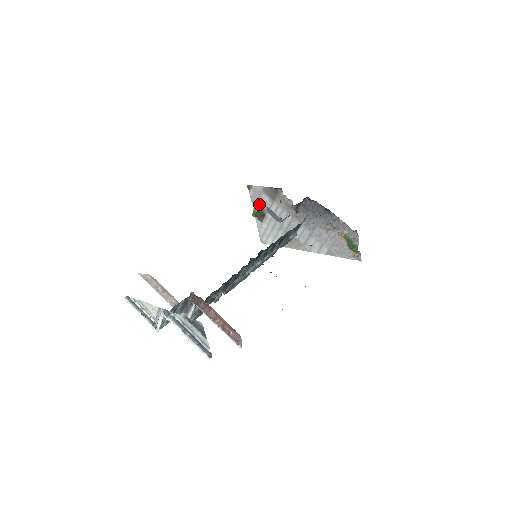
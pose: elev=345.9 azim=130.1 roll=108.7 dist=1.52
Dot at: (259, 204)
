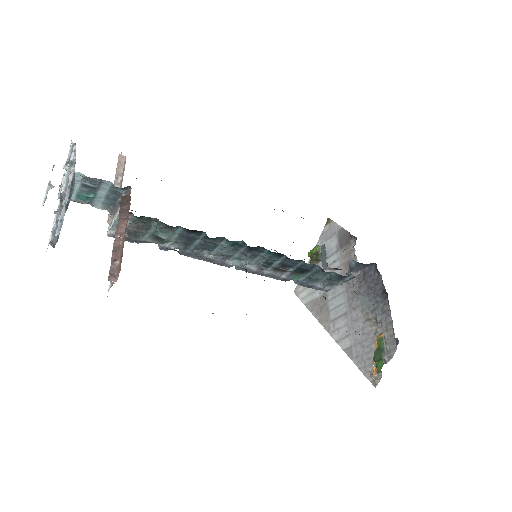
Dot at: occluded
